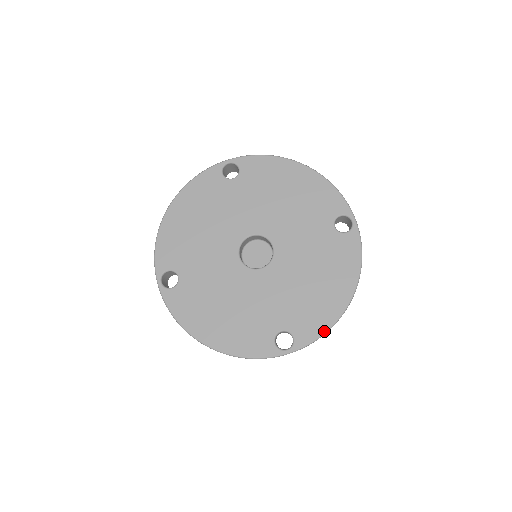
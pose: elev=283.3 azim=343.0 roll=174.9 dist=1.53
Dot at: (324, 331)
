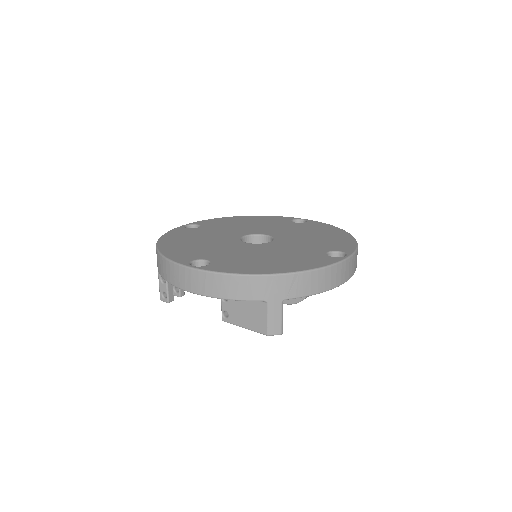
Dot at: (355, 244)
